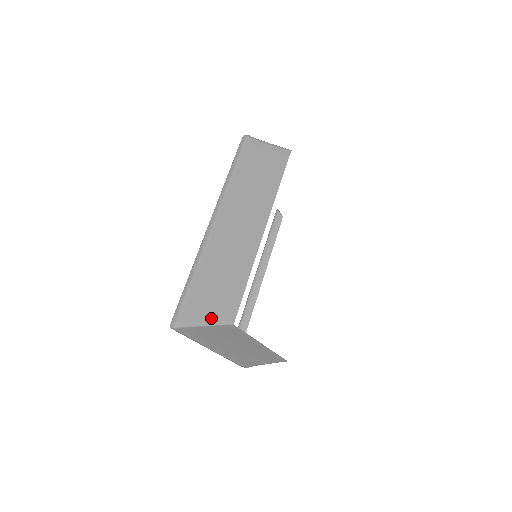
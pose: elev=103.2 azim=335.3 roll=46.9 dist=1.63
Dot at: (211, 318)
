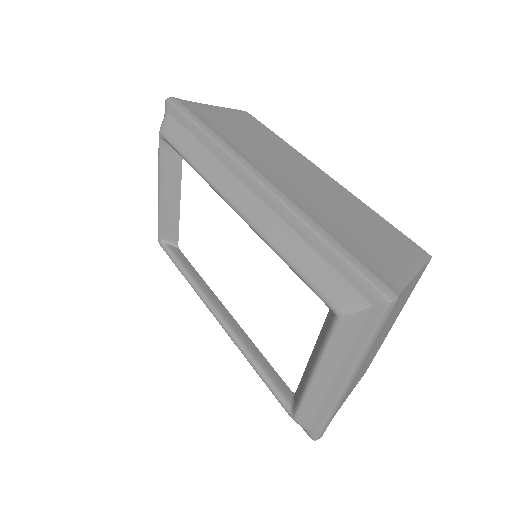
Dot at: (409, 262)
